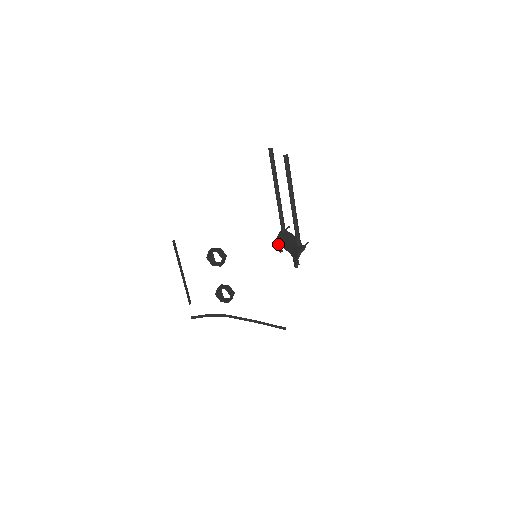
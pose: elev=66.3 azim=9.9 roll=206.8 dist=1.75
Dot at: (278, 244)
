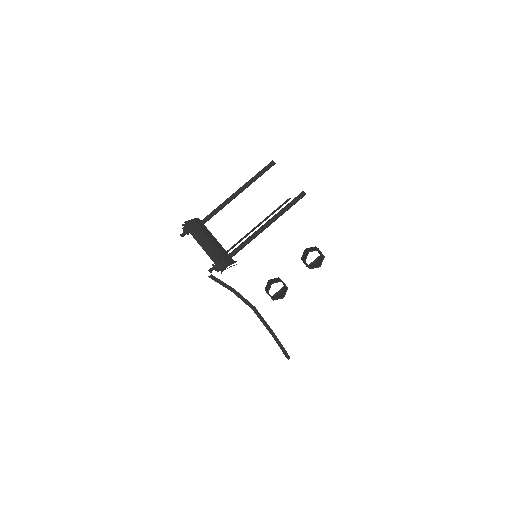
Dot at: (188, 228)
